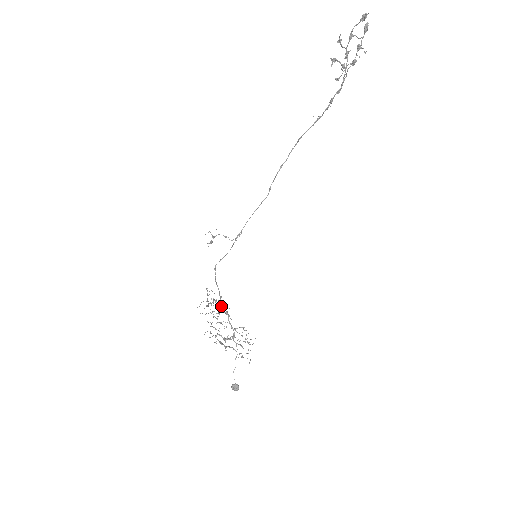
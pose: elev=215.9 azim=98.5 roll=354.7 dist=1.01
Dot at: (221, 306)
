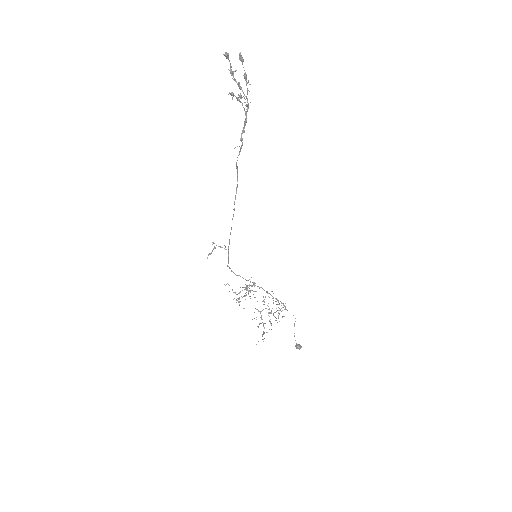
Dot at: (248, 293)
